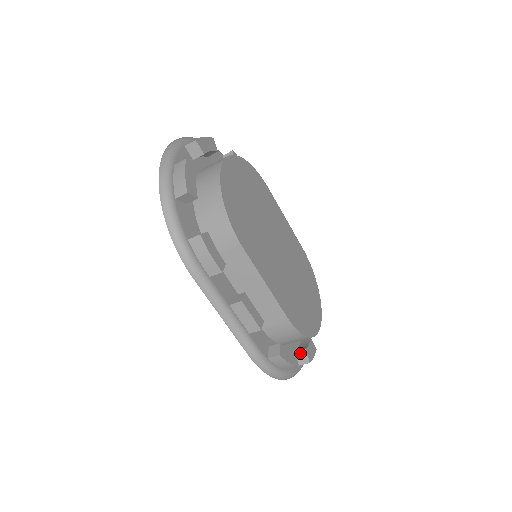
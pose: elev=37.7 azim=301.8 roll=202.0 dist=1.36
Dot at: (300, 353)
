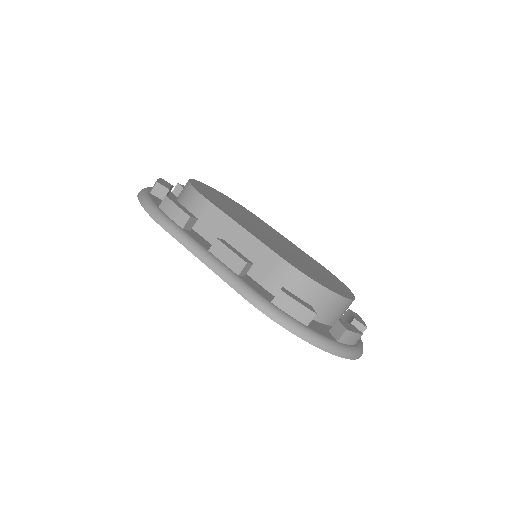
Dot at: (334, 328)
